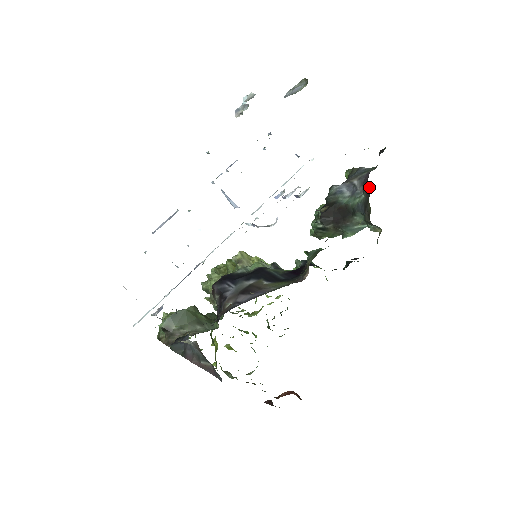
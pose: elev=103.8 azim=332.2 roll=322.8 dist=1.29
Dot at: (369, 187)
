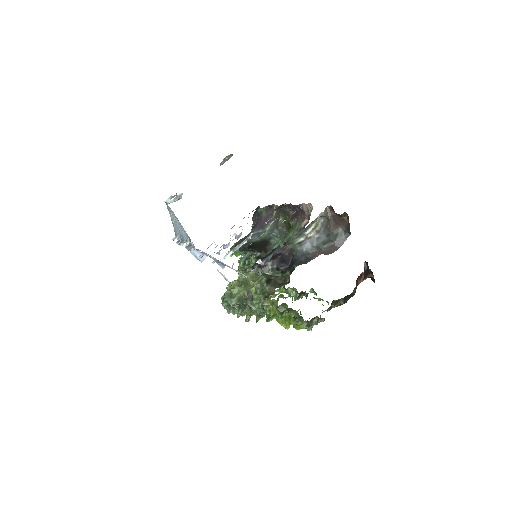
Dot at: (274, 212)
